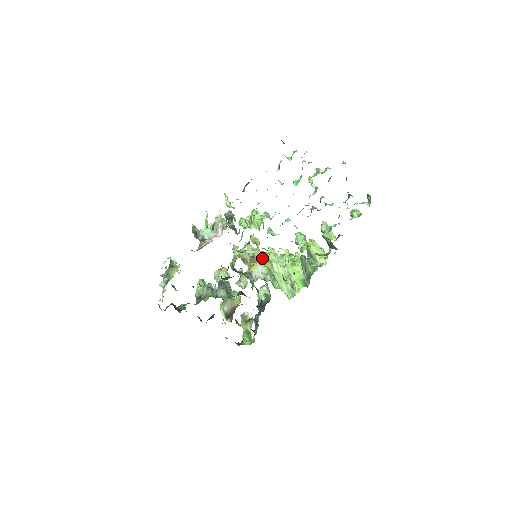
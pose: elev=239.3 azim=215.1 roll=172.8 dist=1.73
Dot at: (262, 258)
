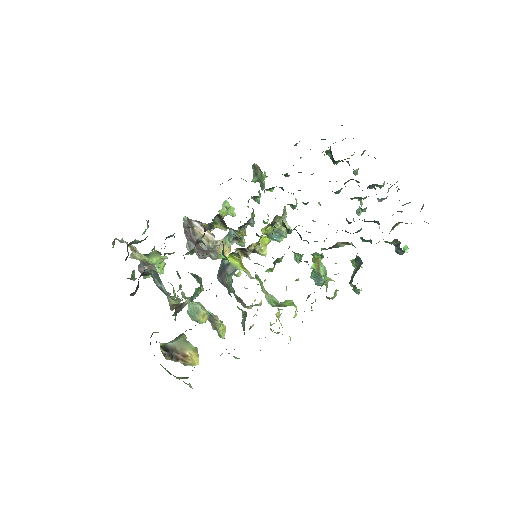
Dot at: occluded
